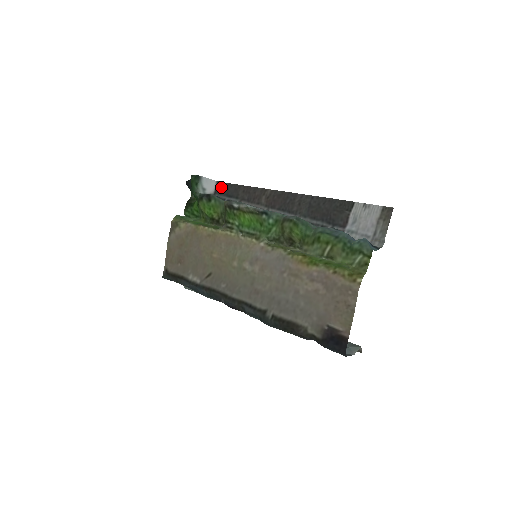
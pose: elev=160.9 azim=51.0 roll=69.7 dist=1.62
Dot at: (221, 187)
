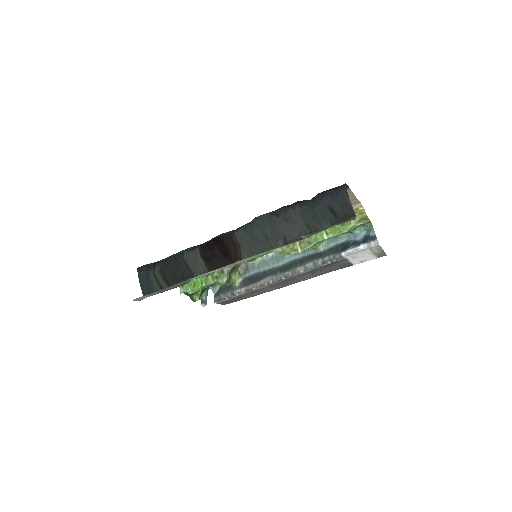
Dot at: (224, 303)
